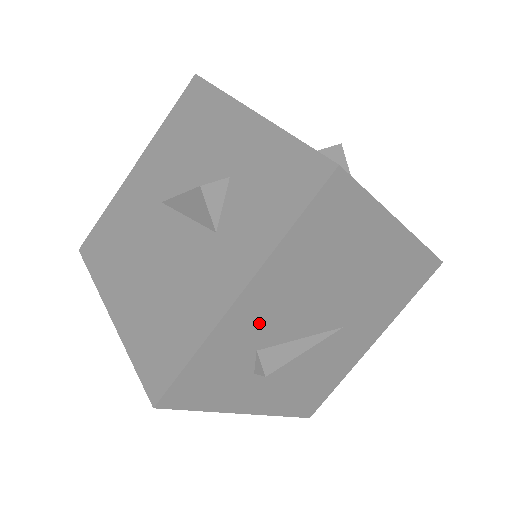
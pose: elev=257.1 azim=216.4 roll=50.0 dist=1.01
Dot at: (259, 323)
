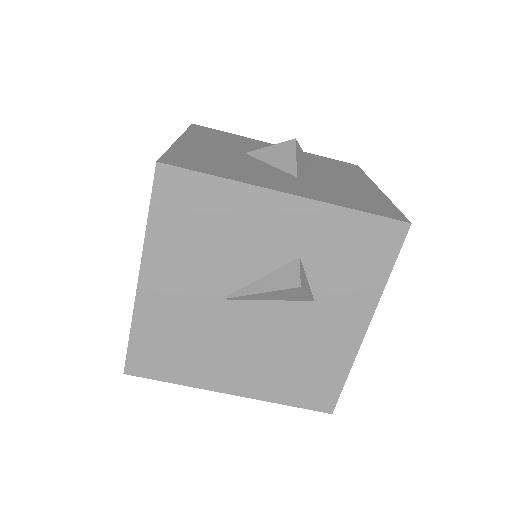
Dot at: occluded
